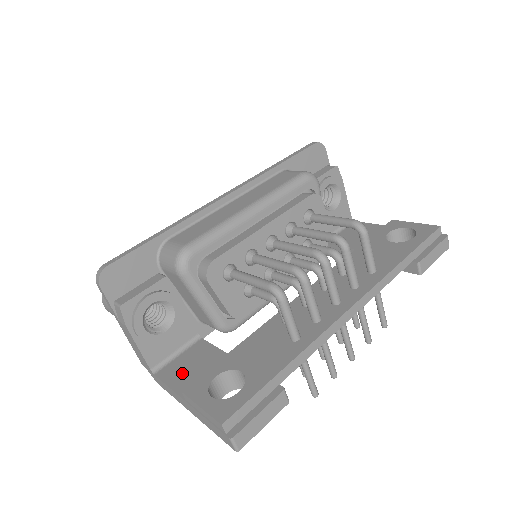
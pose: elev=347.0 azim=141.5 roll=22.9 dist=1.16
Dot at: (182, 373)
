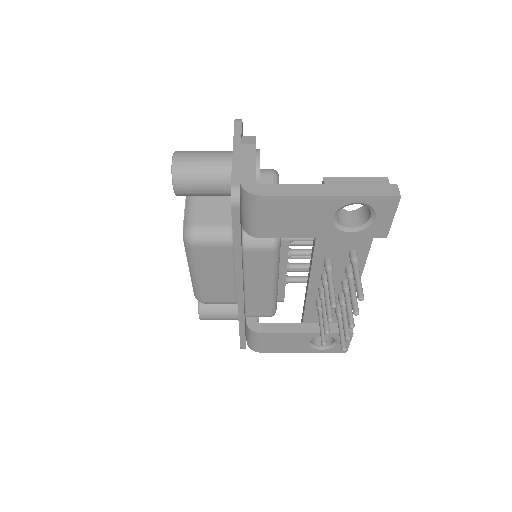
Dot at: occluded
